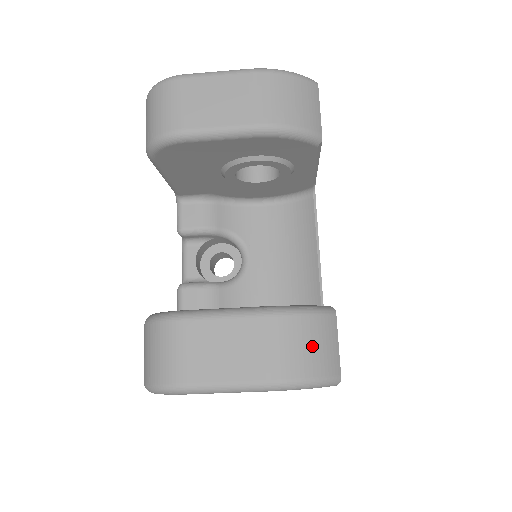
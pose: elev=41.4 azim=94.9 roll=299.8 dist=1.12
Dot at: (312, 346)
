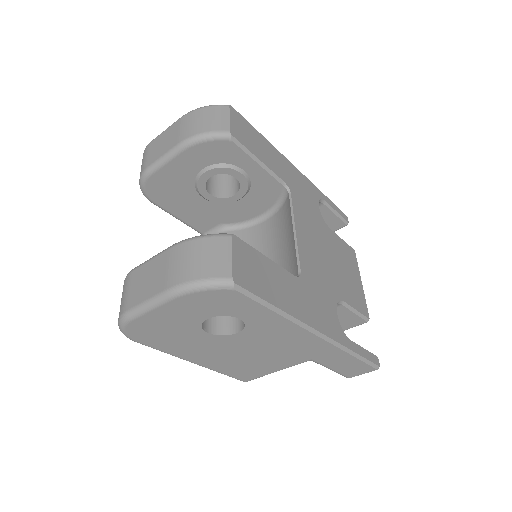
Dot at: (202, 258)
